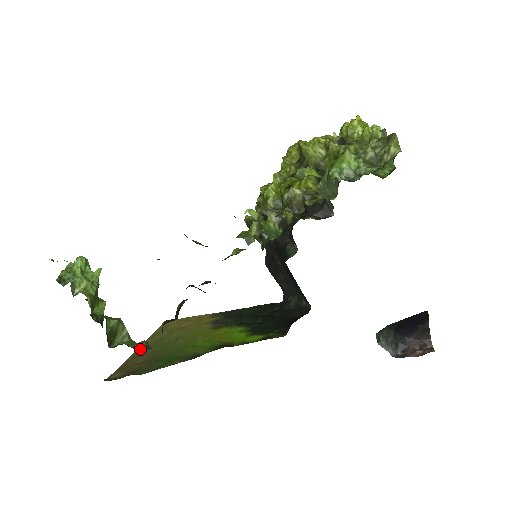
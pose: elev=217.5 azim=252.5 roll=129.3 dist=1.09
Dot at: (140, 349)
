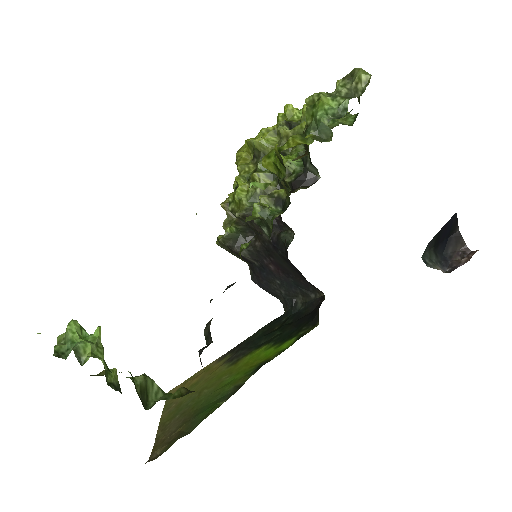
Dot at: occluded
